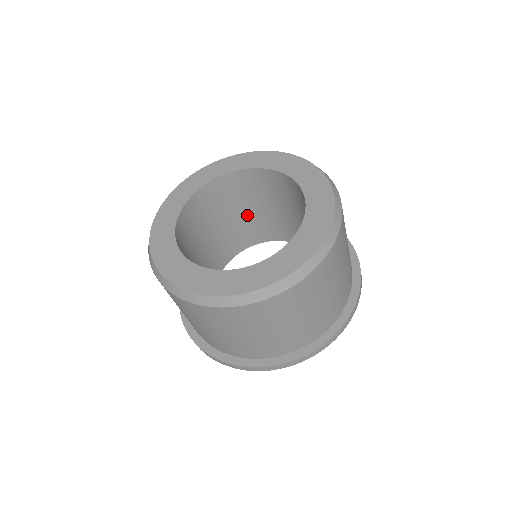
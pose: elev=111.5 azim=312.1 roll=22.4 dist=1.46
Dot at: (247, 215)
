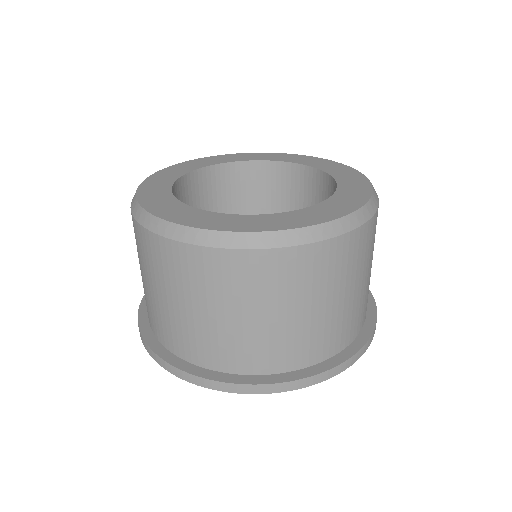
Dot at: occluded
